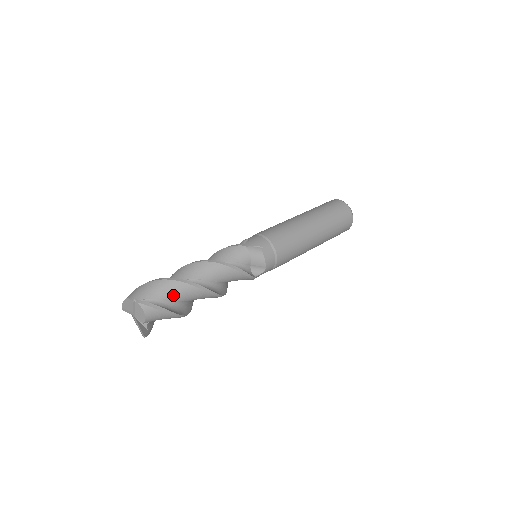
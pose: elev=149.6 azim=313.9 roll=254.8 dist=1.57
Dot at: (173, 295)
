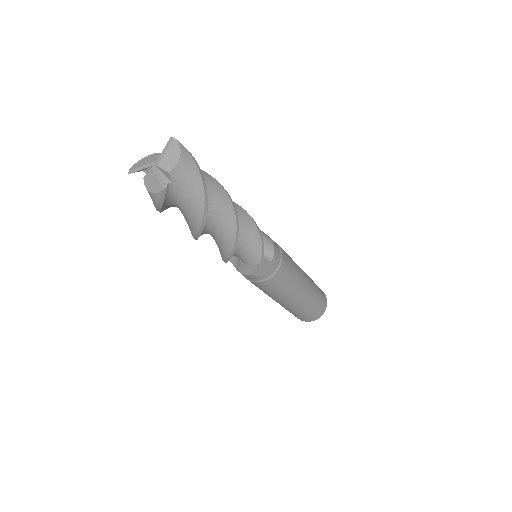
Dot at: occluded
